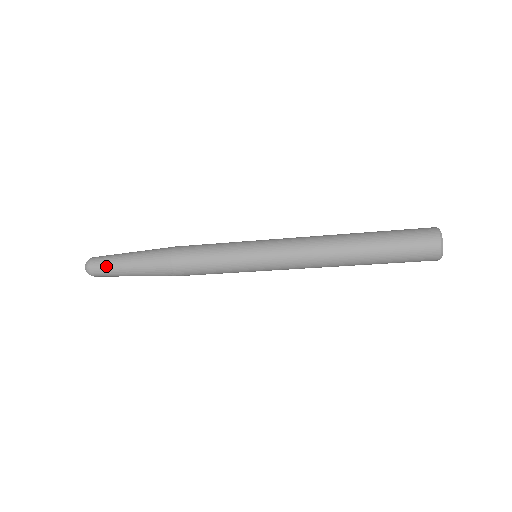
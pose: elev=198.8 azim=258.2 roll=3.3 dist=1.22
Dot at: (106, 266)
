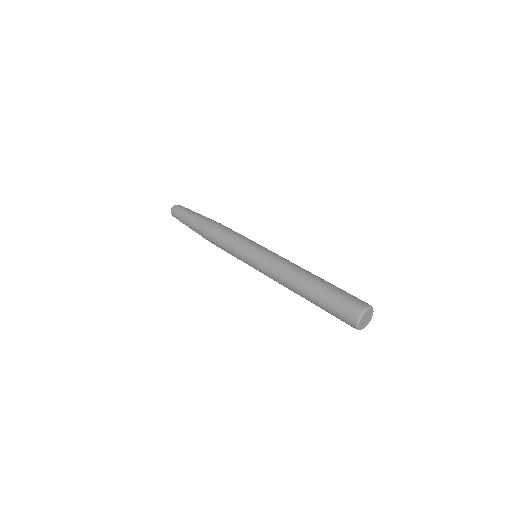
Dot at: (179, 216)
